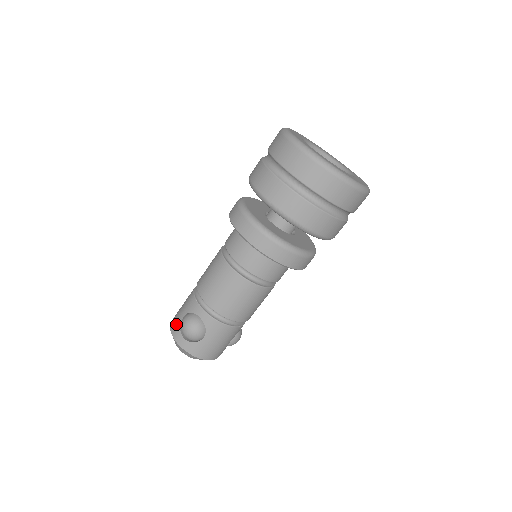
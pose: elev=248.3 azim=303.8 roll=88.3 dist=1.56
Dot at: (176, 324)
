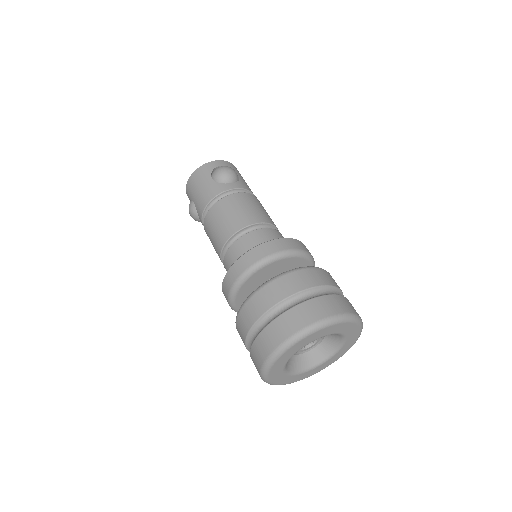
Dot at: (189, 193)
